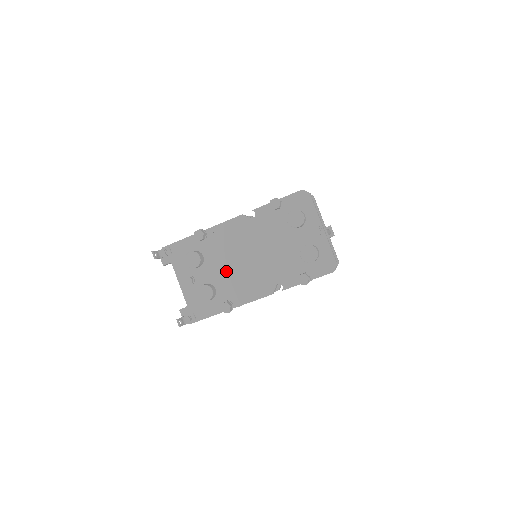
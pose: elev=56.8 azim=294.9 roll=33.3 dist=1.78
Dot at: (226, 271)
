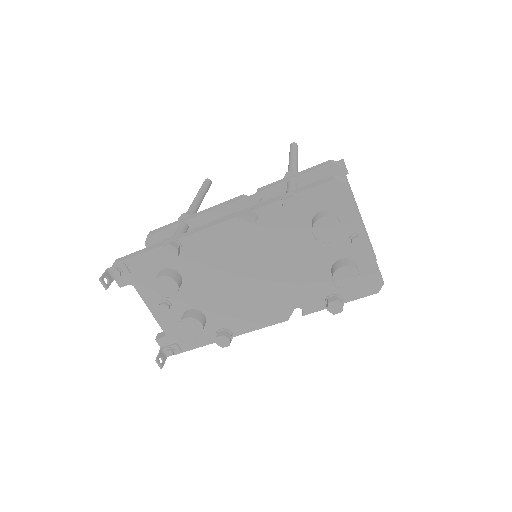
Dot at: (218, 294)
